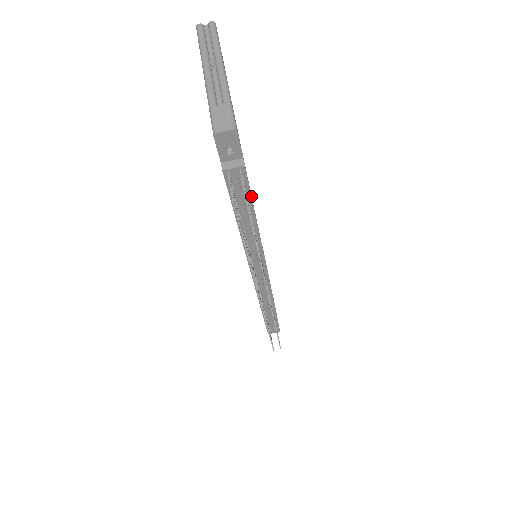
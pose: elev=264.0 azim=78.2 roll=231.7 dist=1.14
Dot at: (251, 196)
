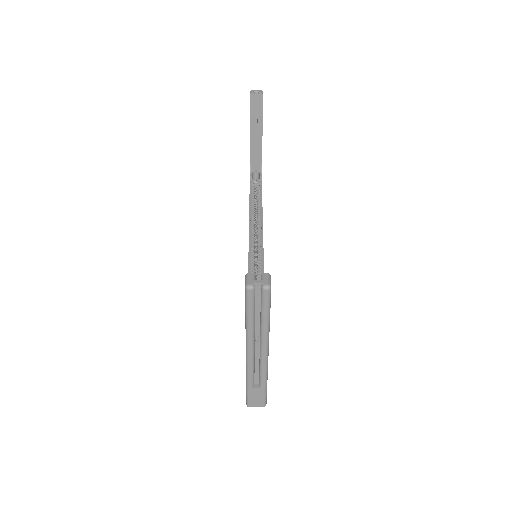
Dot at: occluded
